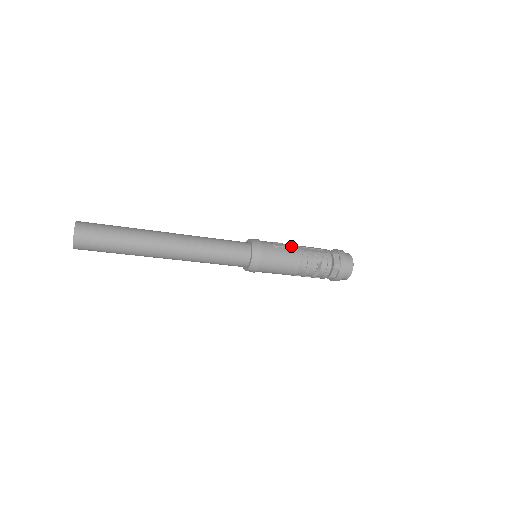
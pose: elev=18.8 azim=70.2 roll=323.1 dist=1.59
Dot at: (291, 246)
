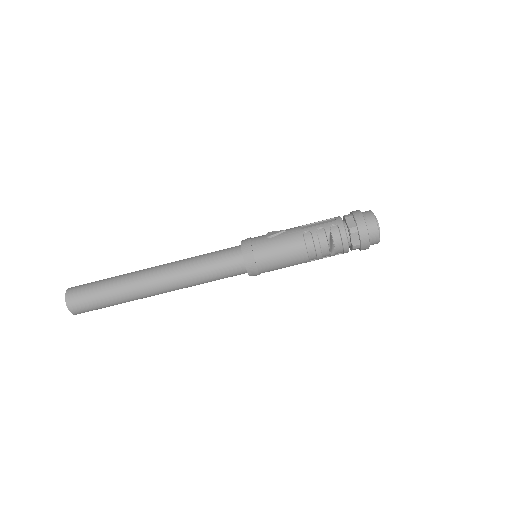
Dot at: (289, 229)
